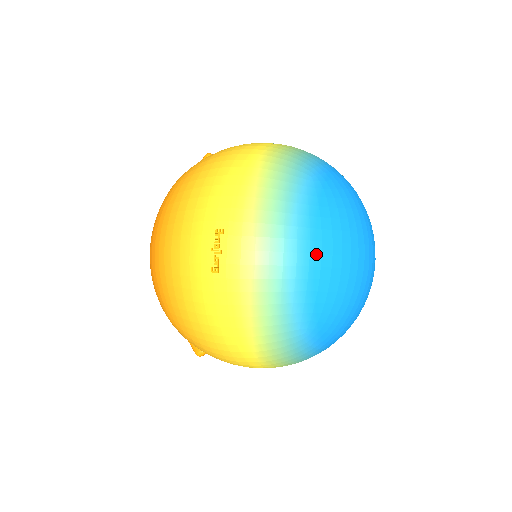
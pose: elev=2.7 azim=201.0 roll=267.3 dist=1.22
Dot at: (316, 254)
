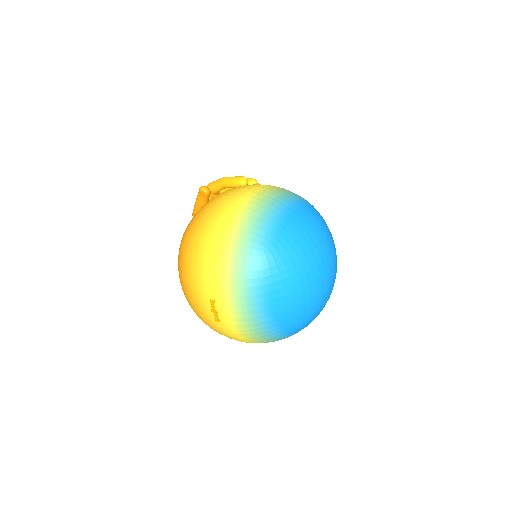
Dot at: (275, 306)
